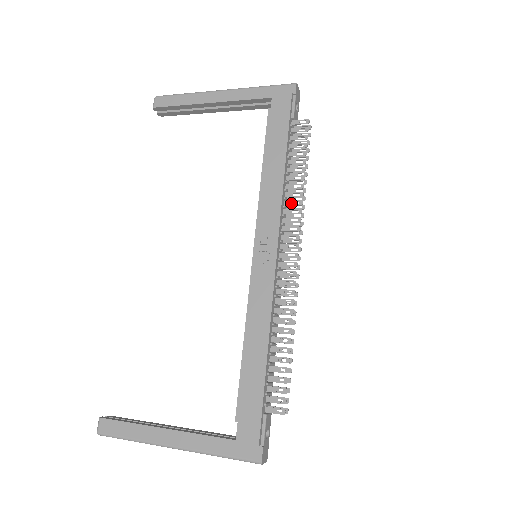
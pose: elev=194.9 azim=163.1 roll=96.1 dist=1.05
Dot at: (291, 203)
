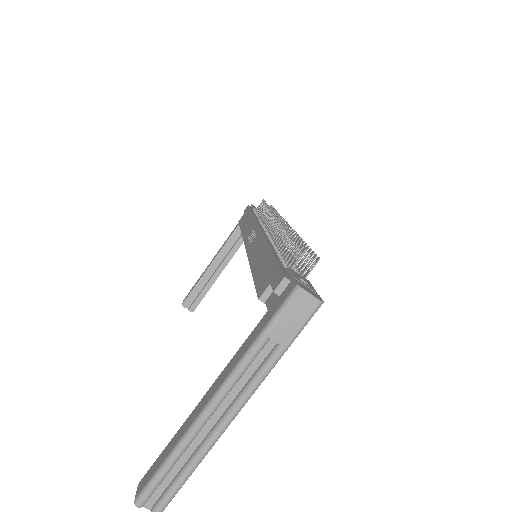
Dot at: (265, 217)
